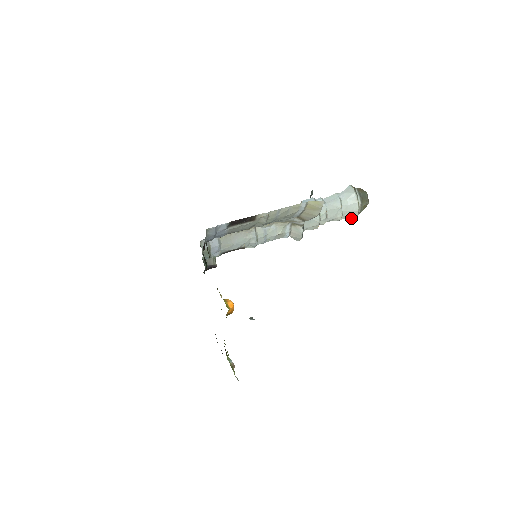
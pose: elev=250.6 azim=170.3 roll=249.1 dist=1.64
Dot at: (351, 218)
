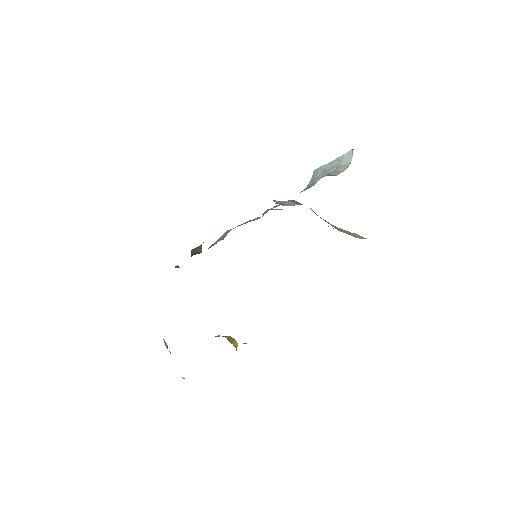
Dot at: occluded
